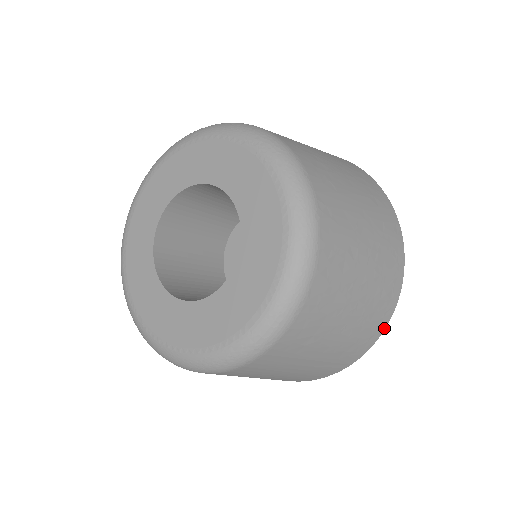
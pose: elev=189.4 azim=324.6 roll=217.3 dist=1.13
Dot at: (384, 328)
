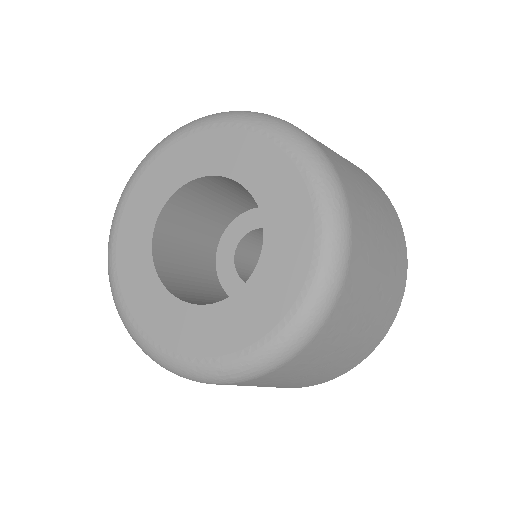
Dot at: (338, 376)
